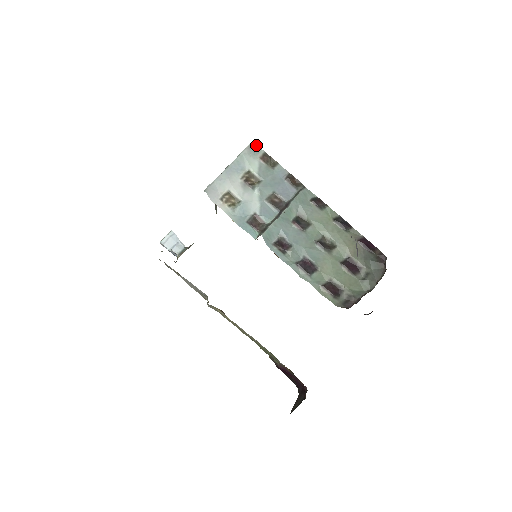
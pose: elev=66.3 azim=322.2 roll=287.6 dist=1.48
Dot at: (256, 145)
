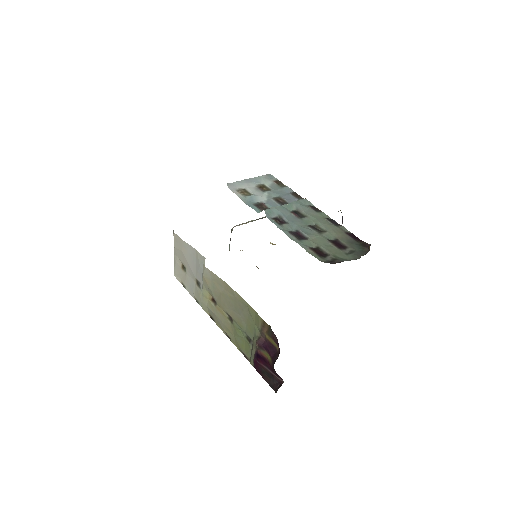
Dot at: (272, 176)
